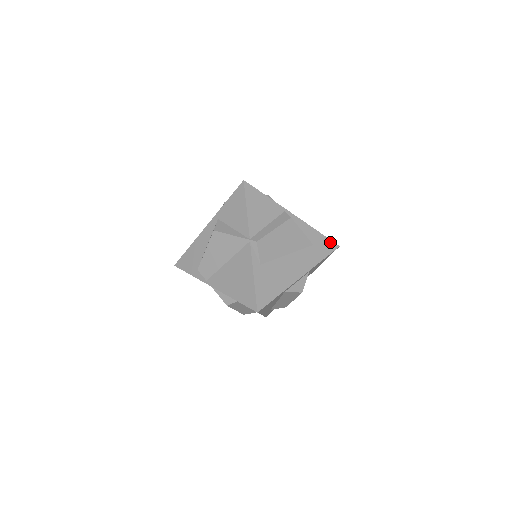
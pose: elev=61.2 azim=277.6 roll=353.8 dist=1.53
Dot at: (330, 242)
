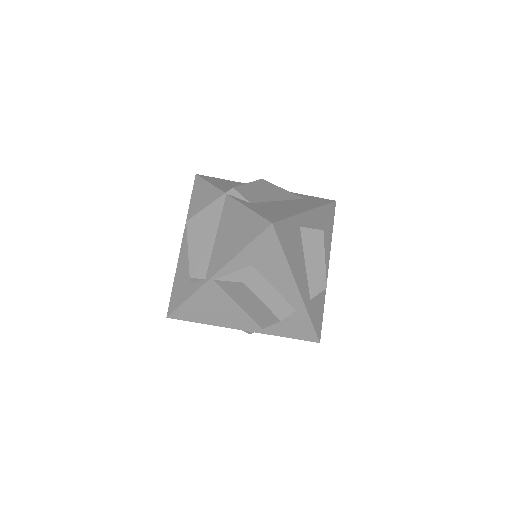
Dot at: (322, 199)
